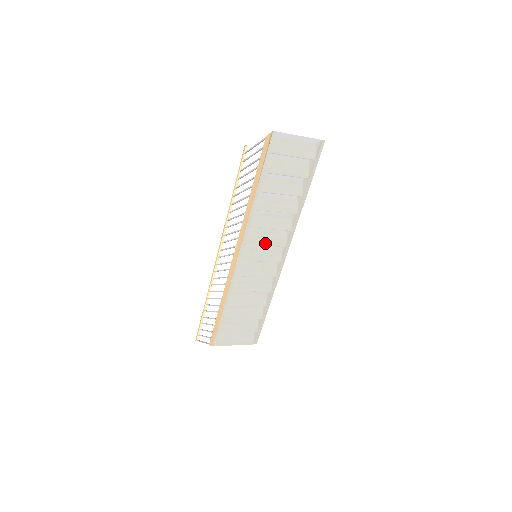
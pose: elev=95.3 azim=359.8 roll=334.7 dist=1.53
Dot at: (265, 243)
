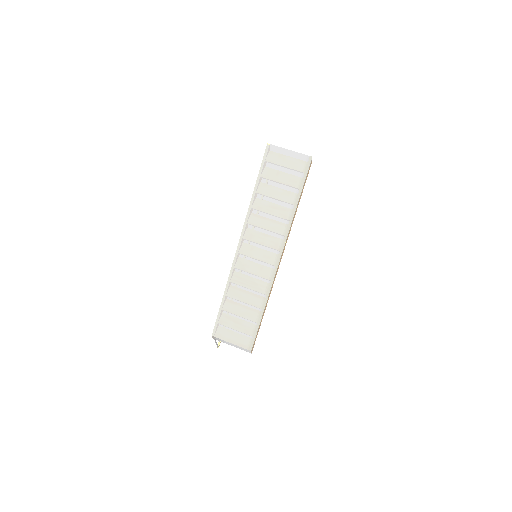
Dot at: (260, 242)
